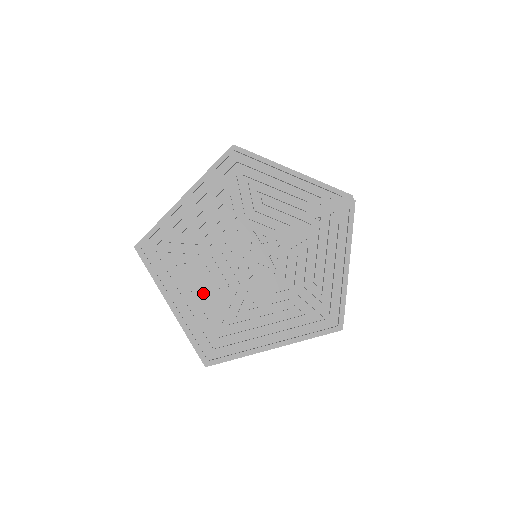
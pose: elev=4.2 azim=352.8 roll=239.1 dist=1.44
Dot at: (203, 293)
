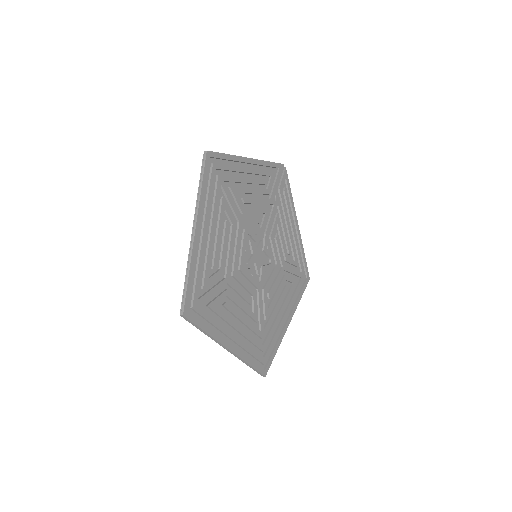
Dot at: (242, 317)
